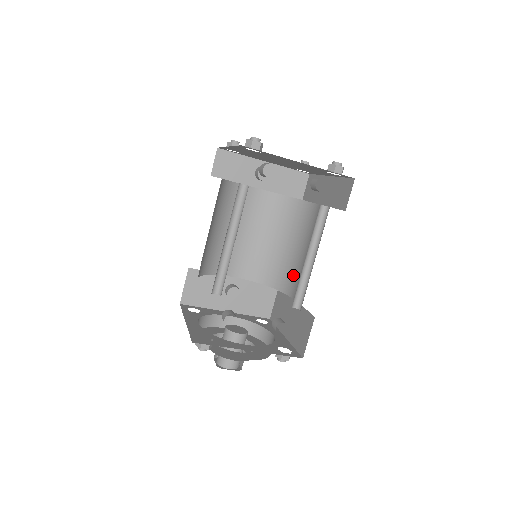
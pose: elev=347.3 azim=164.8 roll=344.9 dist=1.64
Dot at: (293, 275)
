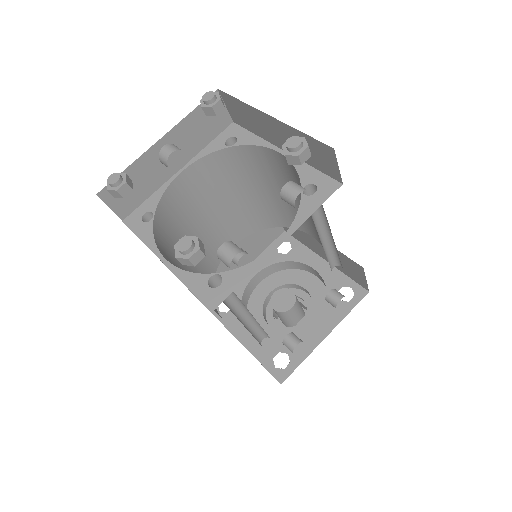
Dot at: occluded
